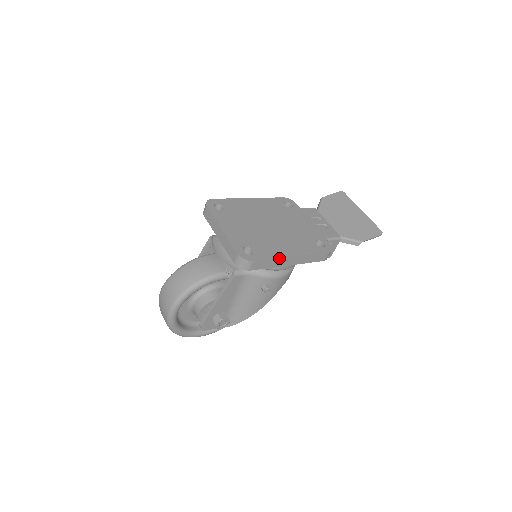
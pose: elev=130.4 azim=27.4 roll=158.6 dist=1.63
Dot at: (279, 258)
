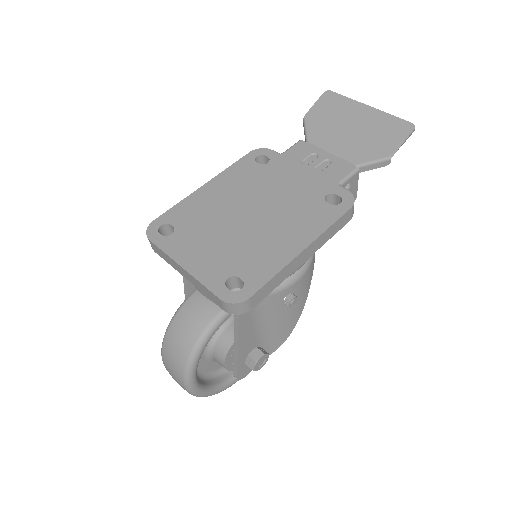
Dot at: (284, 267)
